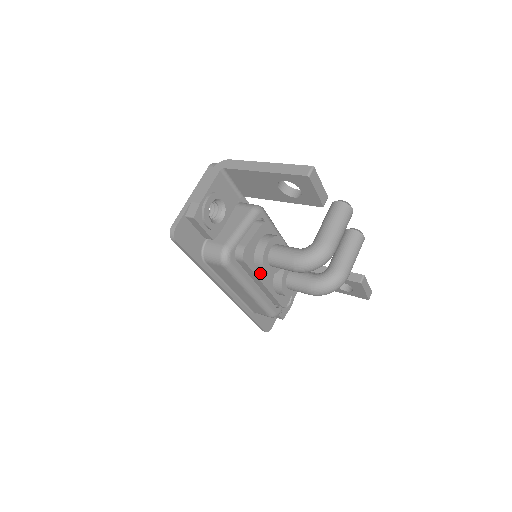
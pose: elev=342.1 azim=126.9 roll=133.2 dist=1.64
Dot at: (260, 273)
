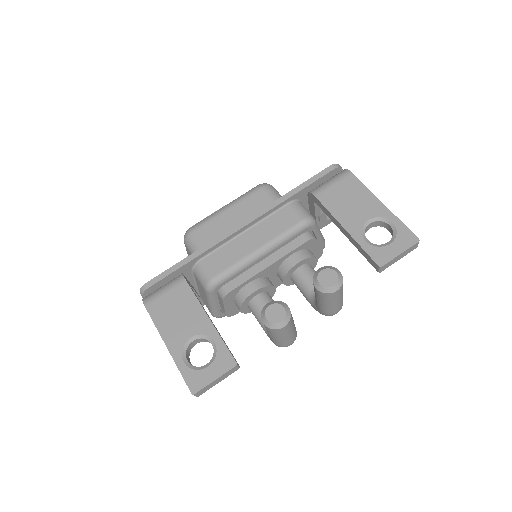
Dot at: occluded
